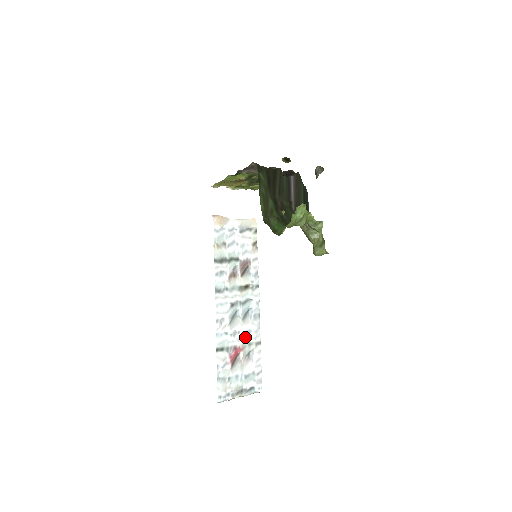
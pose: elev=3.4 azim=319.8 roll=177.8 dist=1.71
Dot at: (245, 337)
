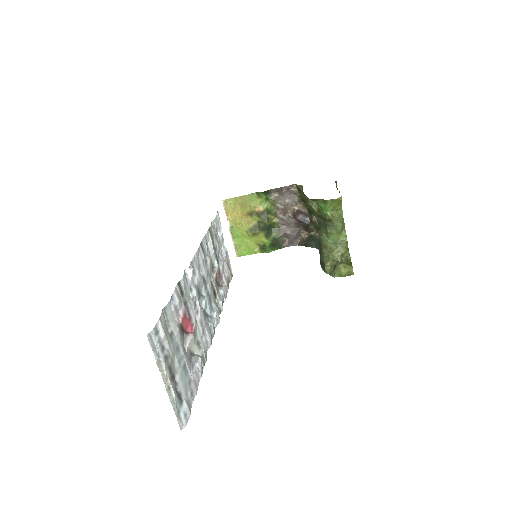
Dot at: (199, 328)
